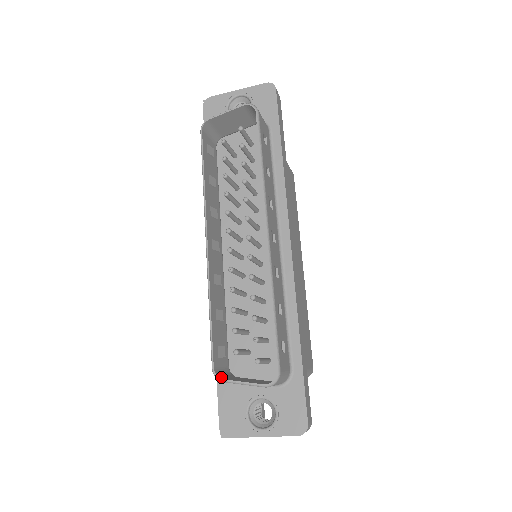
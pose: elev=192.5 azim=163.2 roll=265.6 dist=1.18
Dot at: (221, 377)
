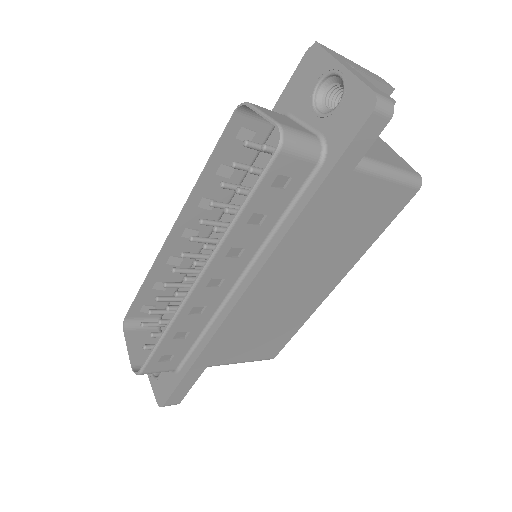
Dot at: (128, 327)
